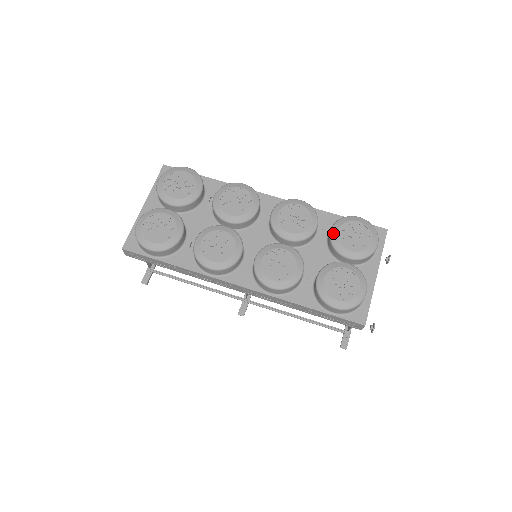
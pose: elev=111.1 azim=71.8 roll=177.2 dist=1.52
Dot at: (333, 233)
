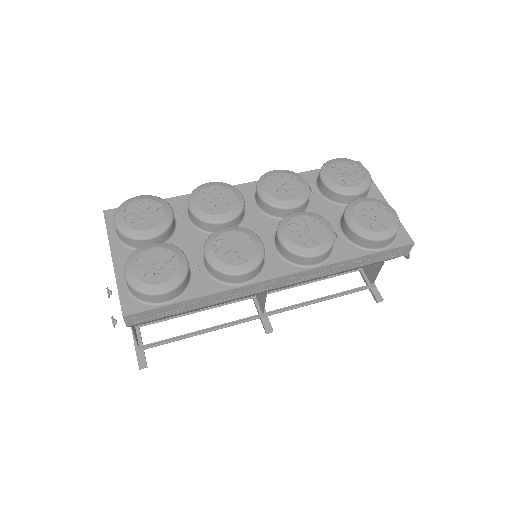
Dot at: (327, 181)
